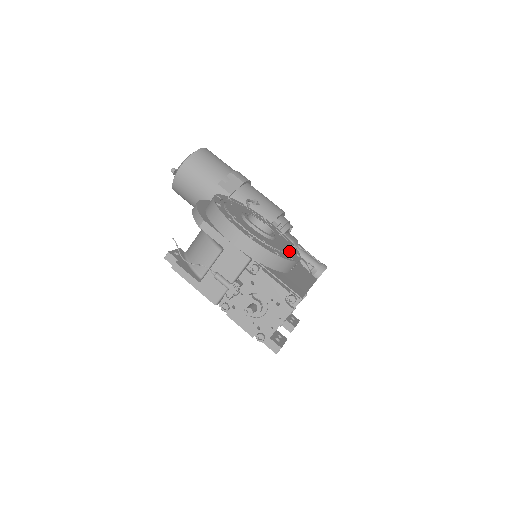
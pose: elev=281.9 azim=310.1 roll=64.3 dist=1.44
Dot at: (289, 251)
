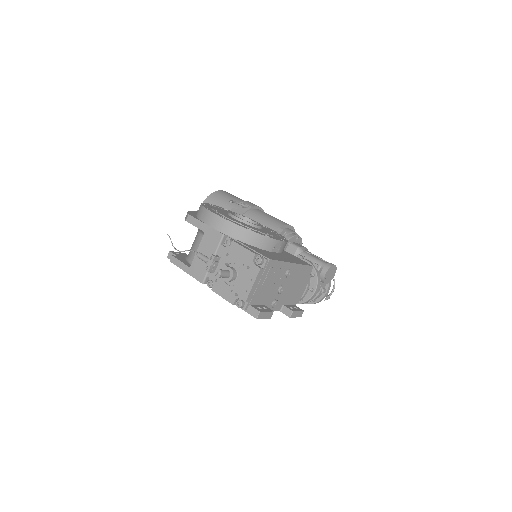
Dot at: (272, 236)
